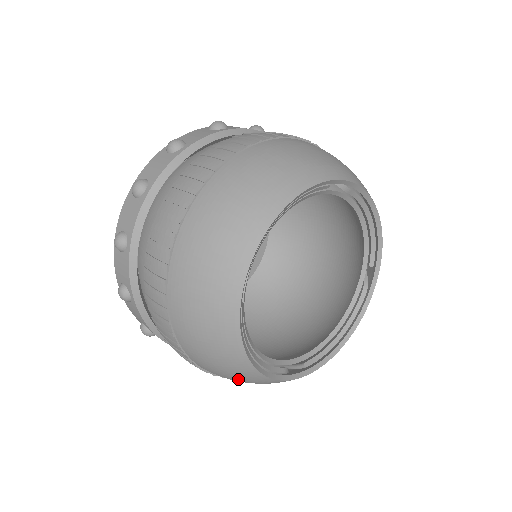
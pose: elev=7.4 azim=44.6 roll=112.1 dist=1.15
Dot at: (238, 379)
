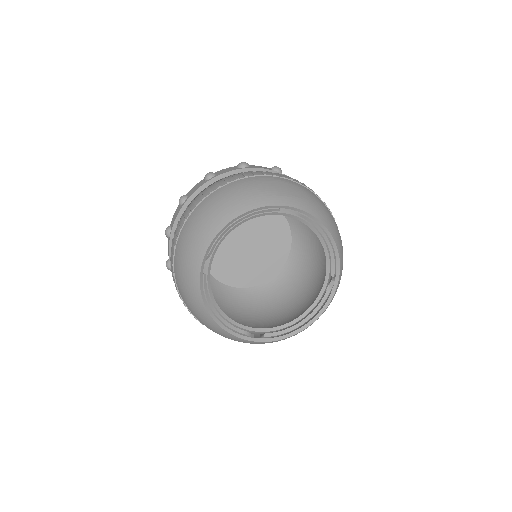
Dot at: (213, 330)
